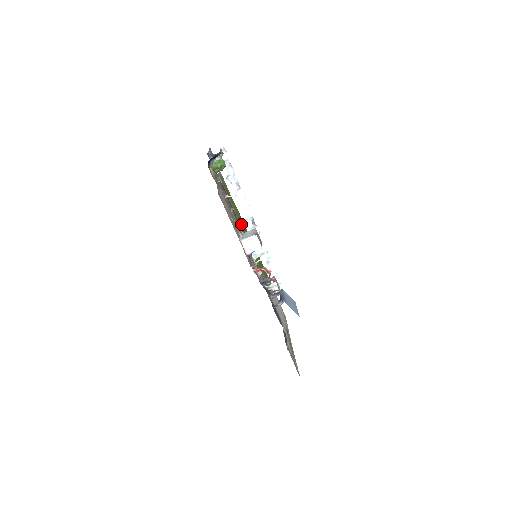
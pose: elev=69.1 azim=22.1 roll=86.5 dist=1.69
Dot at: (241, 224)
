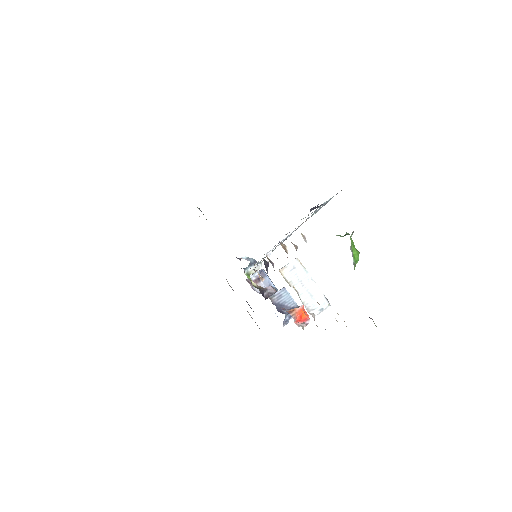
Dot at: occluded
